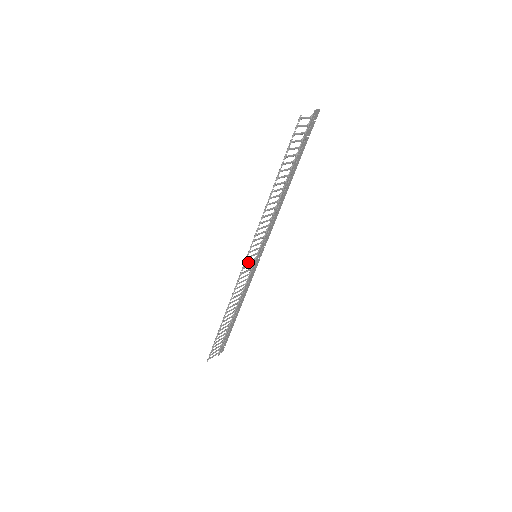
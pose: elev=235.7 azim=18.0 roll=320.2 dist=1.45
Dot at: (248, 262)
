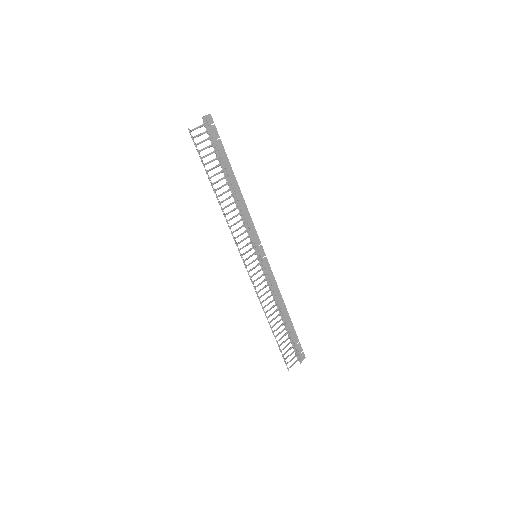
Dot at: occluded
